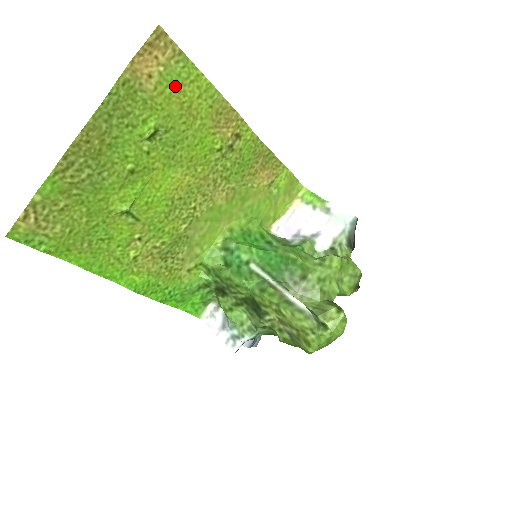
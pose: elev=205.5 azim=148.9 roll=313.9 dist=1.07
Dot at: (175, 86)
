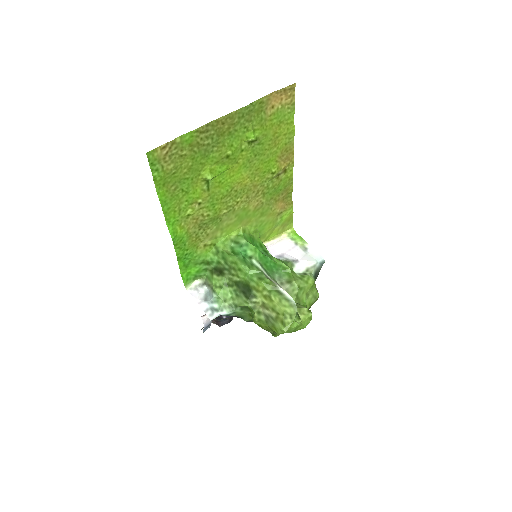
Dot at: (279, 121)
